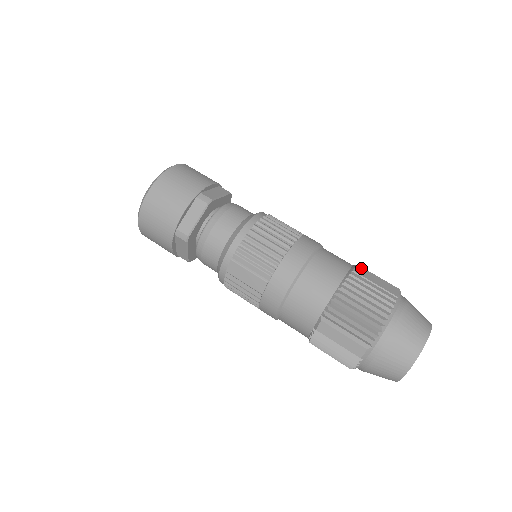
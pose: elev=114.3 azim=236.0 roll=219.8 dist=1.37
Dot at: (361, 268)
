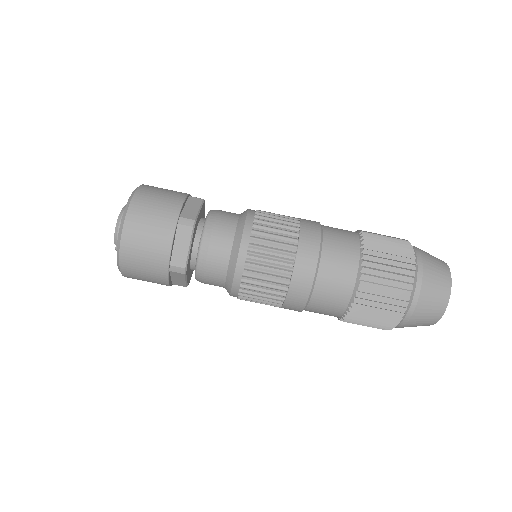
Dot at: (367, 276)
